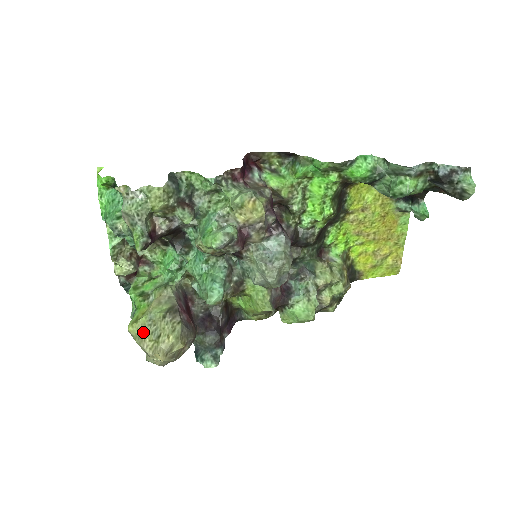
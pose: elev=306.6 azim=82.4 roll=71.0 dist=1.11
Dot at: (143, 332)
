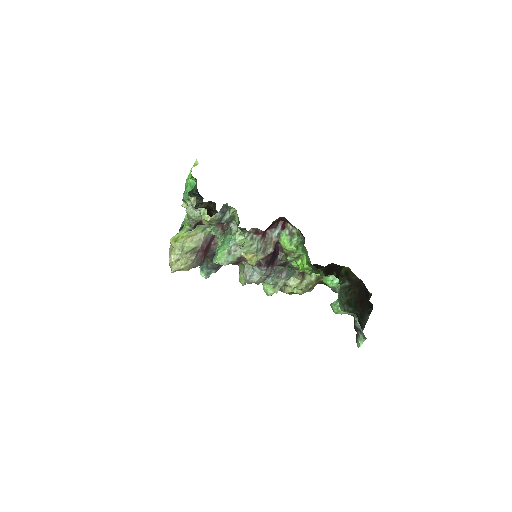
Dot at: (174, 250)
